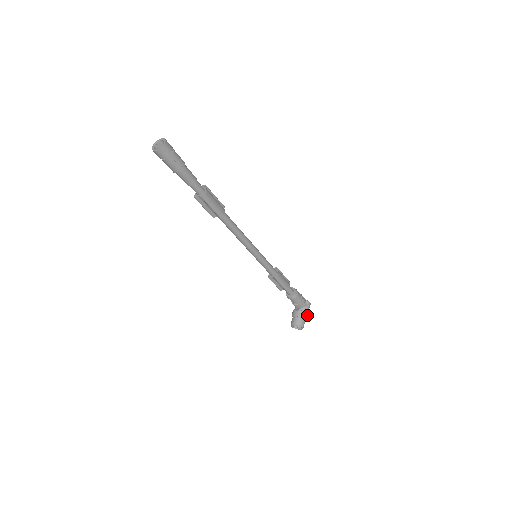
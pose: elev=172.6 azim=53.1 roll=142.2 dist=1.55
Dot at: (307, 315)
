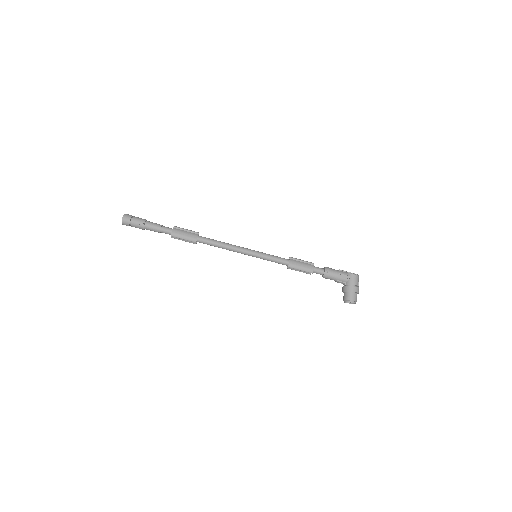
Dot at: (353, 287)
